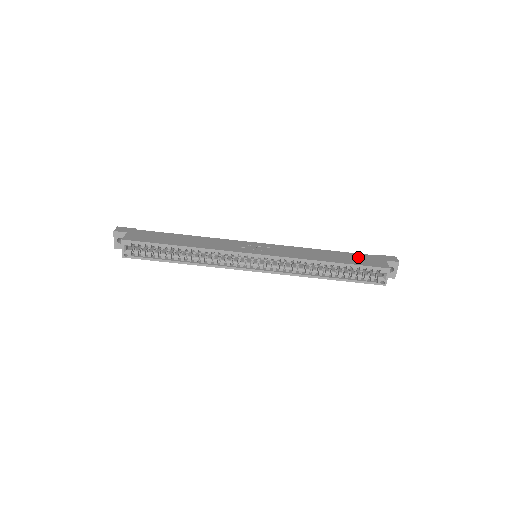
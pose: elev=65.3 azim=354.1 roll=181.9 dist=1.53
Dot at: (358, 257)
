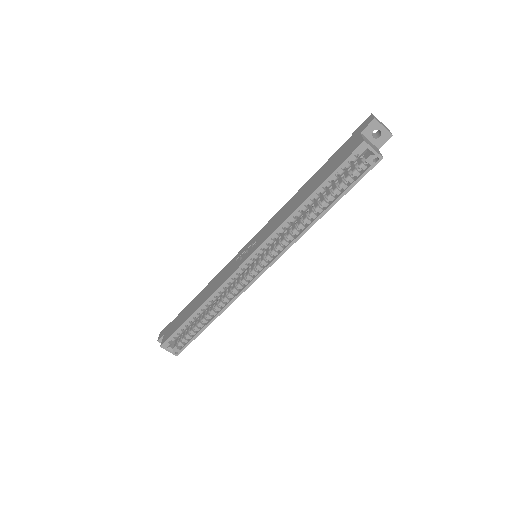
Dot at: (332, 161)
